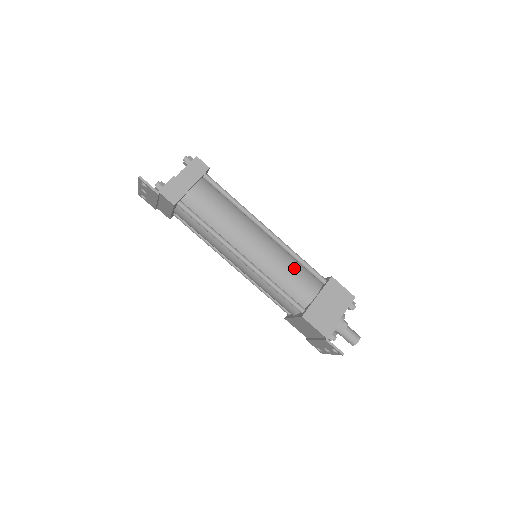
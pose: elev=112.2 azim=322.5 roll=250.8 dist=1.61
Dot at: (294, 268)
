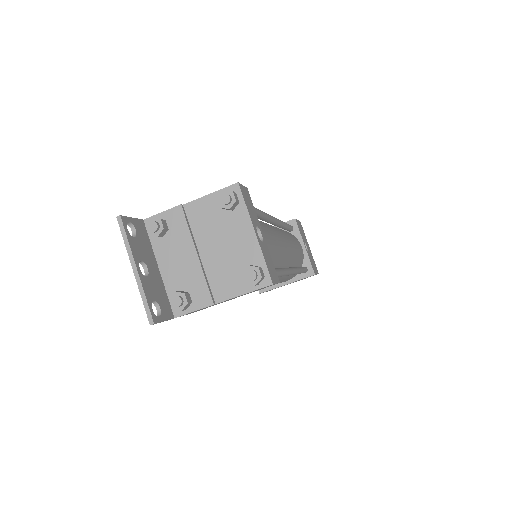
Dot at: occluded
